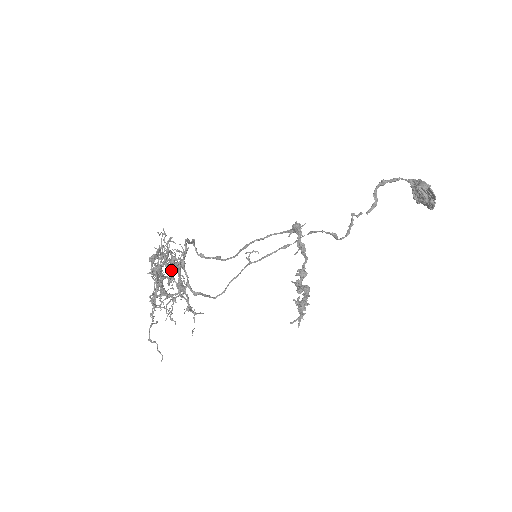
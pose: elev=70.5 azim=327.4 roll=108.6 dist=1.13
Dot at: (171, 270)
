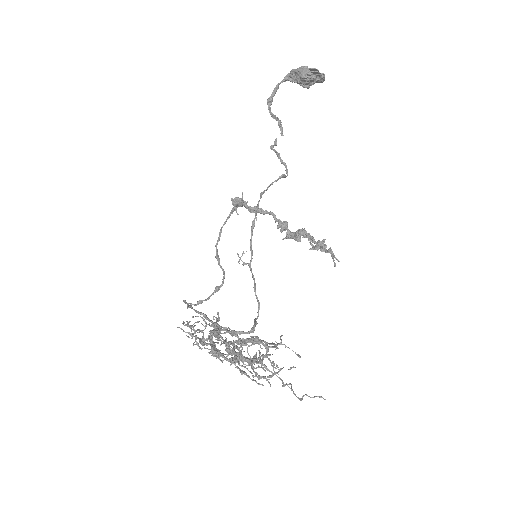
Dot at: (219, 340)
